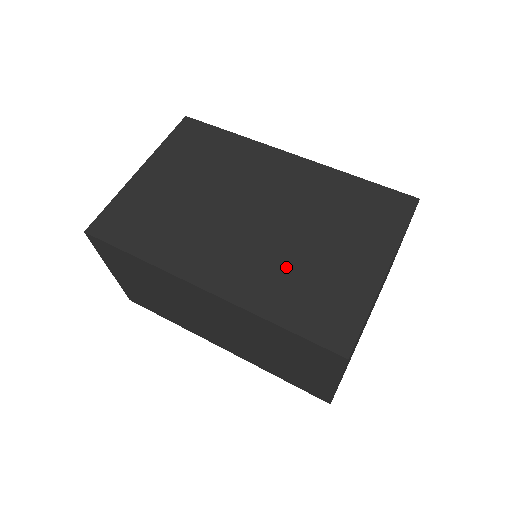
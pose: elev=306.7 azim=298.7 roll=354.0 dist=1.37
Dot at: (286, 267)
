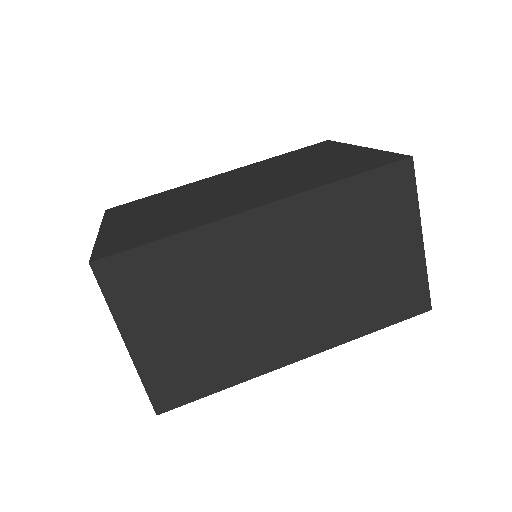
Dot at: (301, 176)
